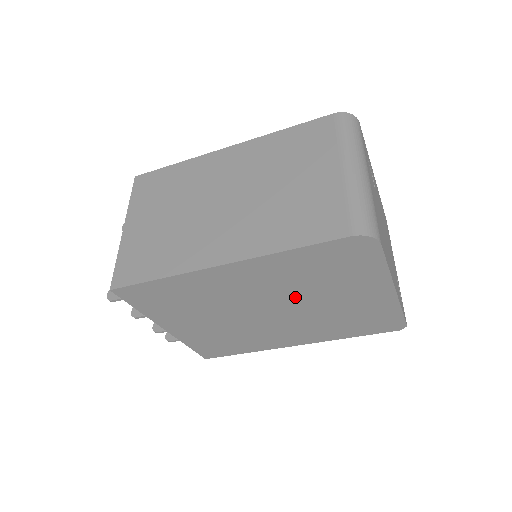
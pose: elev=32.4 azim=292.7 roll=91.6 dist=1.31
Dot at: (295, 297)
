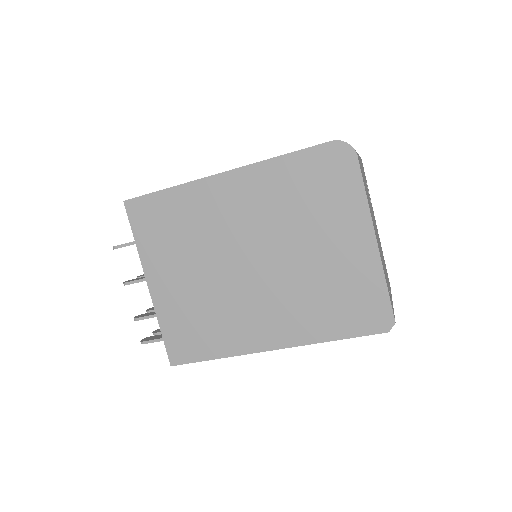
Dot at: (279, 238)
